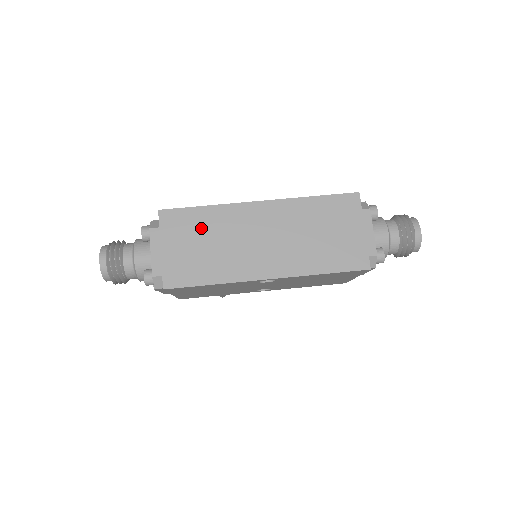
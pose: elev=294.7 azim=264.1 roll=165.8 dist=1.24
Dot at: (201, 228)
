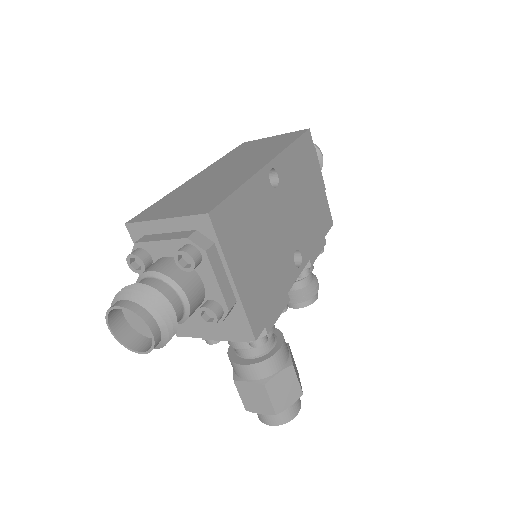
Dot at: (177, 199)
